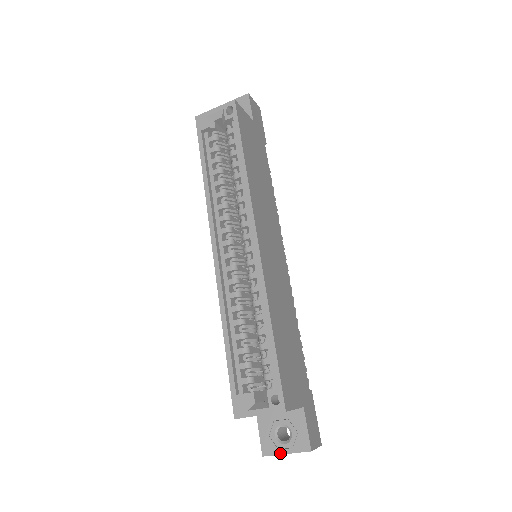
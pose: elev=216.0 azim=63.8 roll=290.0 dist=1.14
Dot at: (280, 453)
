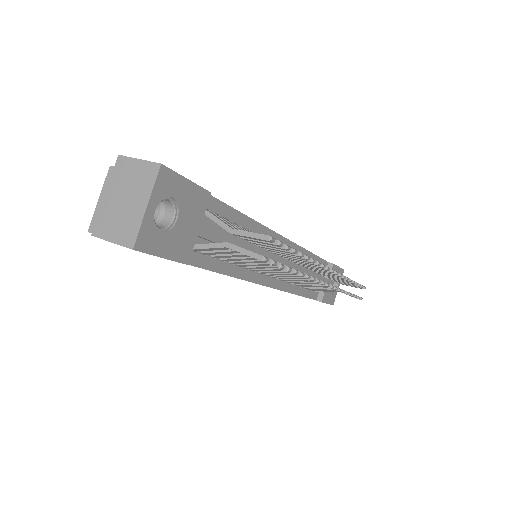
Dot at: (103, 205)
